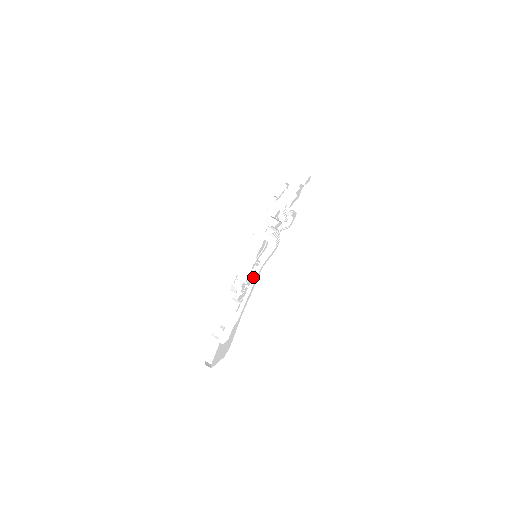
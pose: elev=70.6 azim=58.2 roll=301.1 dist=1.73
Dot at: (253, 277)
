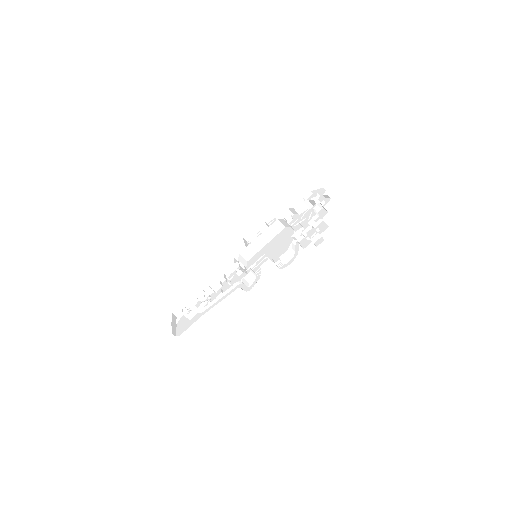
Dot at: (230, 288)
